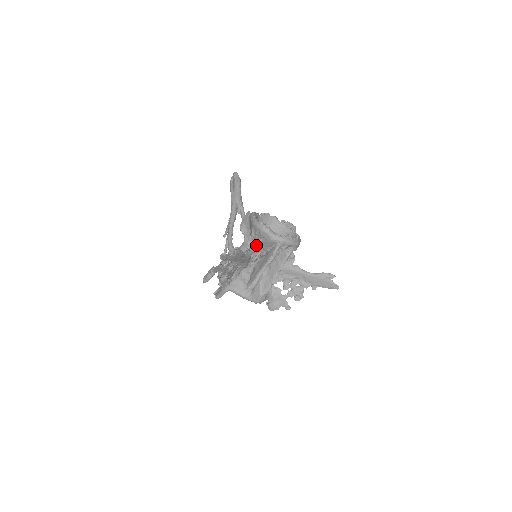
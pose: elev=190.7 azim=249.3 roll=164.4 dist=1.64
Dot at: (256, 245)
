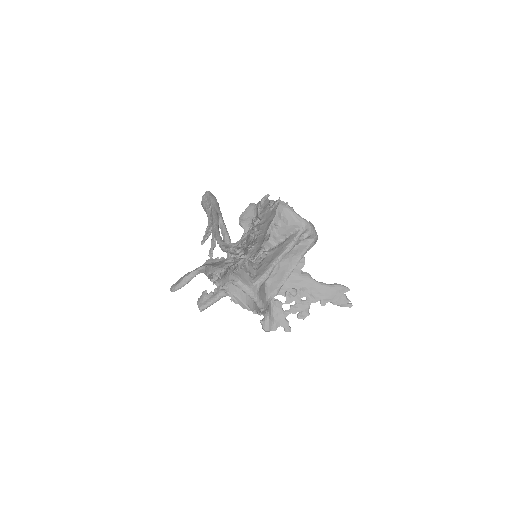
Dot at: occluded
